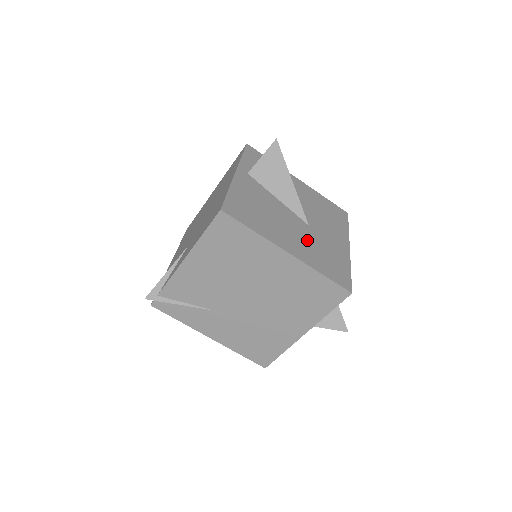
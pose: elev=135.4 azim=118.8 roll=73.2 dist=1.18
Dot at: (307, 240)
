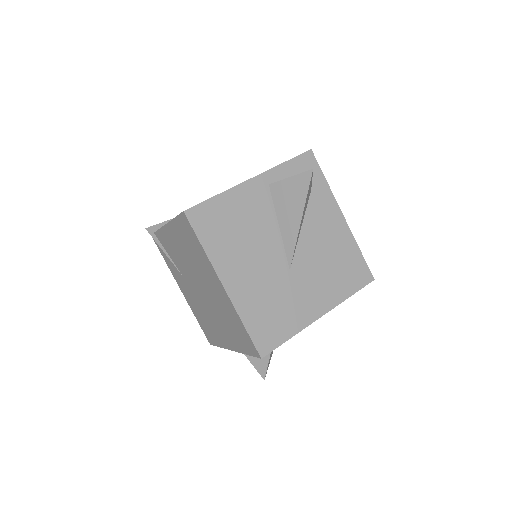
Dot at: (267, 283)
